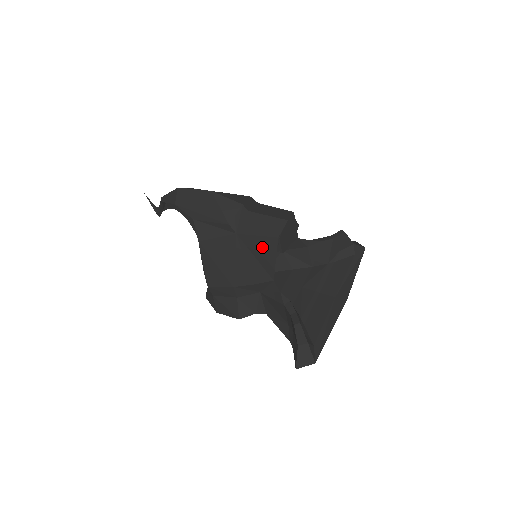
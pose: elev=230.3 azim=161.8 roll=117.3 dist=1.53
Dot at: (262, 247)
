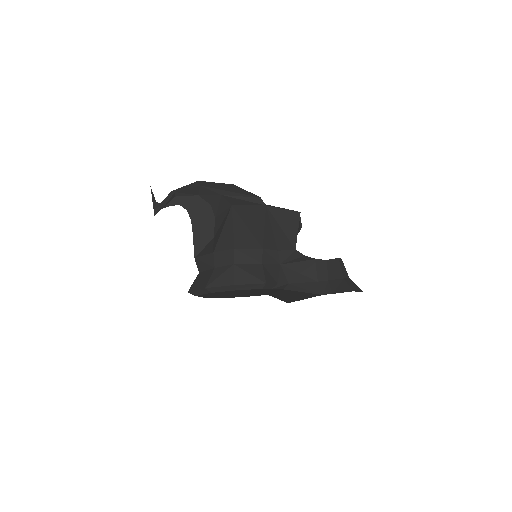
Dot at: (287, 219)
